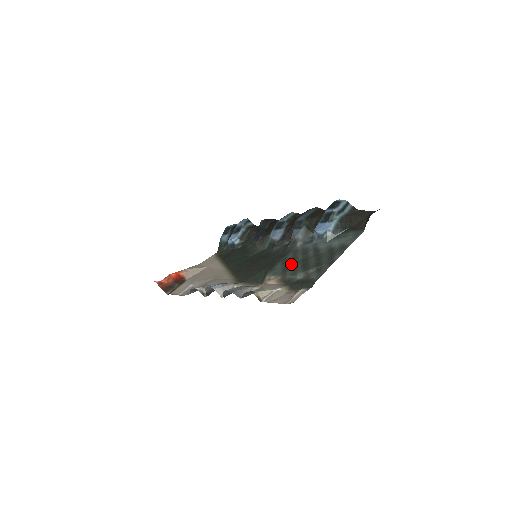
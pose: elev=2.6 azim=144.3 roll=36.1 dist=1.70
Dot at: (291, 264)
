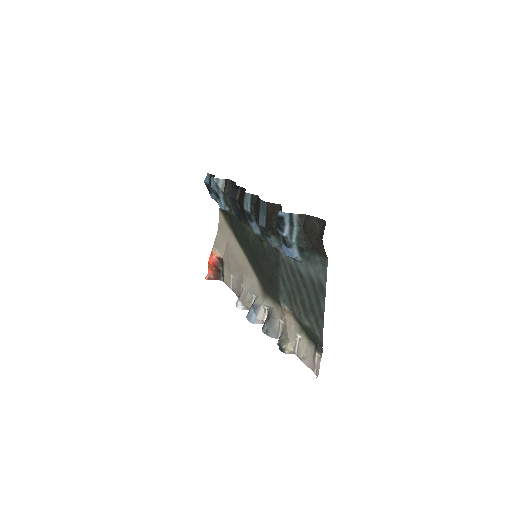
Dot at: (290, 291)
